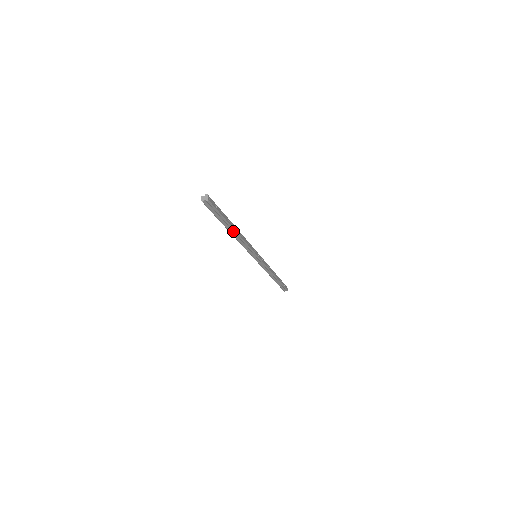
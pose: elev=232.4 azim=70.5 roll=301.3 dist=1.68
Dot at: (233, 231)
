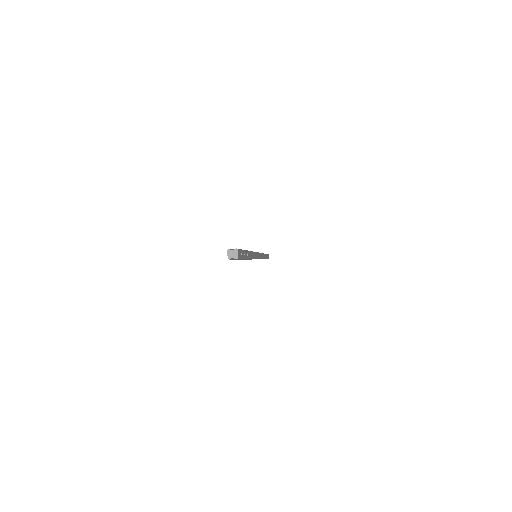
Dot at: occluded
